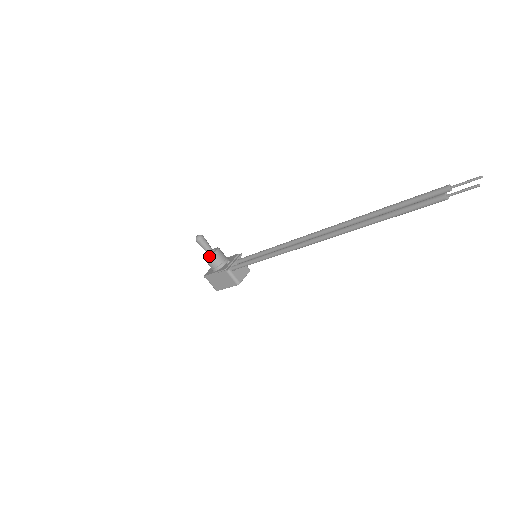
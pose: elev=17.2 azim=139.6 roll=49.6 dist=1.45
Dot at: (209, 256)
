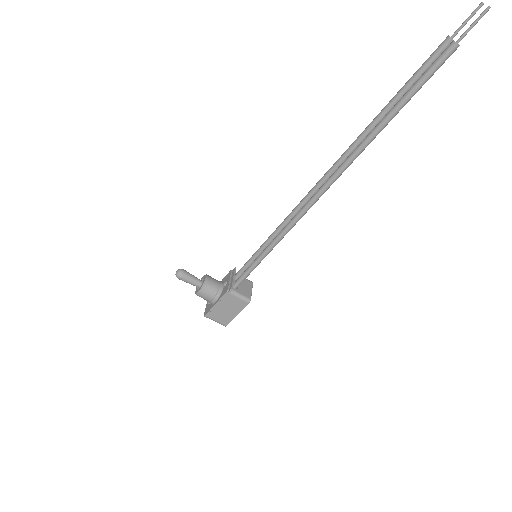
Dot at: (201, 287)
